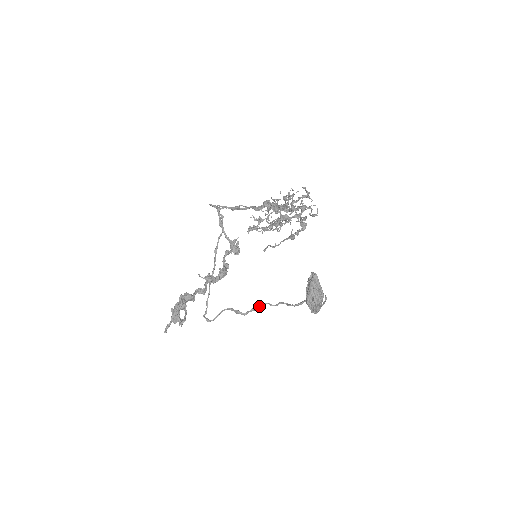
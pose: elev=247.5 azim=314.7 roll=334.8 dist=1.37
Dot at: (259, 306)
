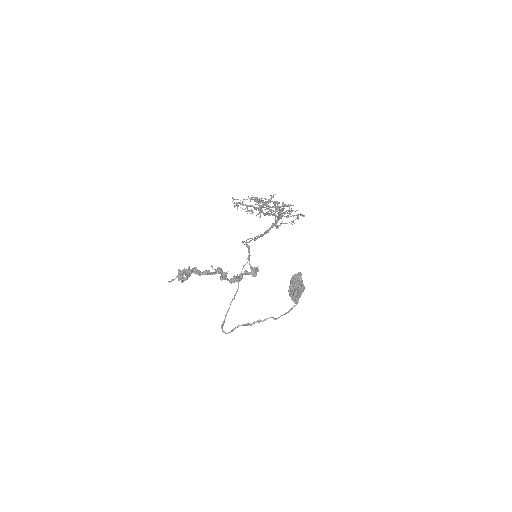
Dot at: (265, 319)
